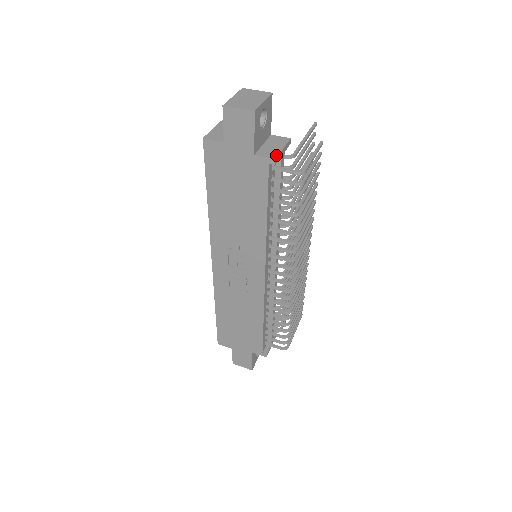
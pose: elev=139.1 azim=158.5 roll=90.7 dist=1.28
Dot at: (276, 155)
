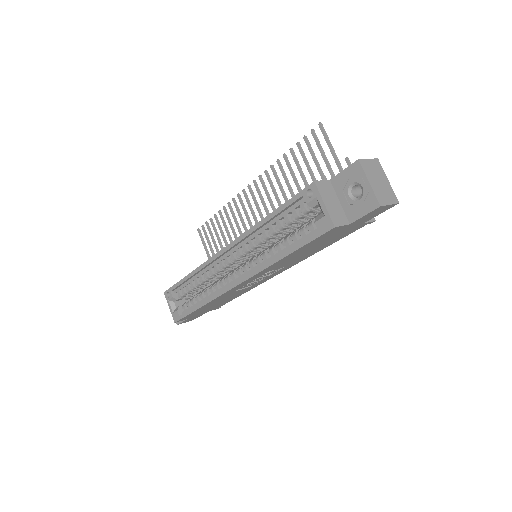
Dot at: occluded
